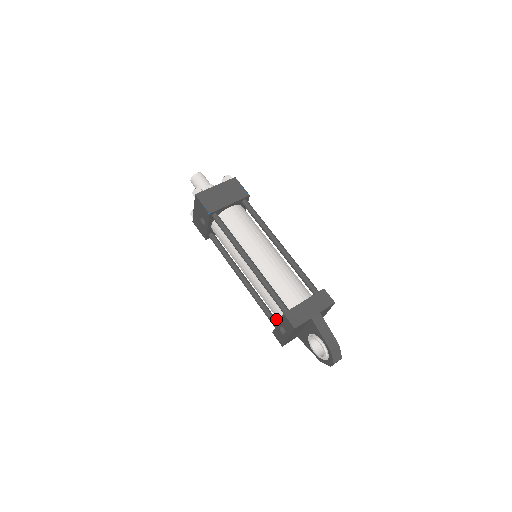
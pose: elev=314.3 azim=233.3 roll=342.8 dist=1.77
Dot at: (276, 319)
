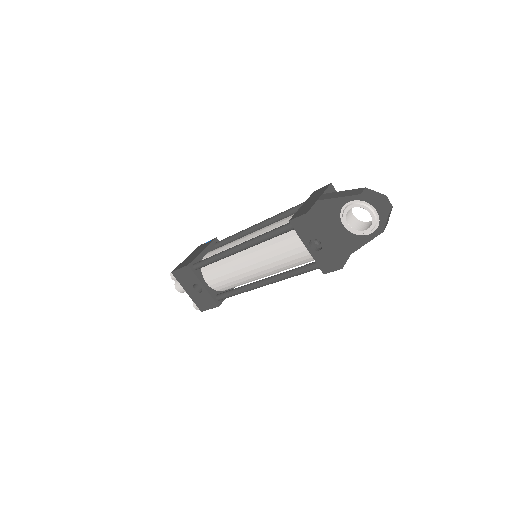
Dot at: (314, 262)
